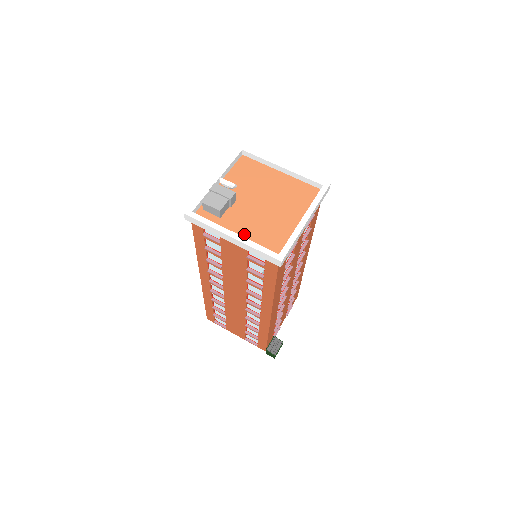
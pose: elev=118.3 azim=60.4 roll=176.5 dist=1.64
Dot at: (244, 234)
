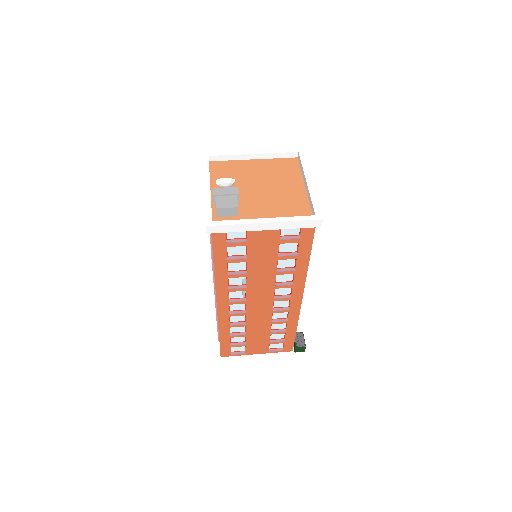
Dot at: occluded
